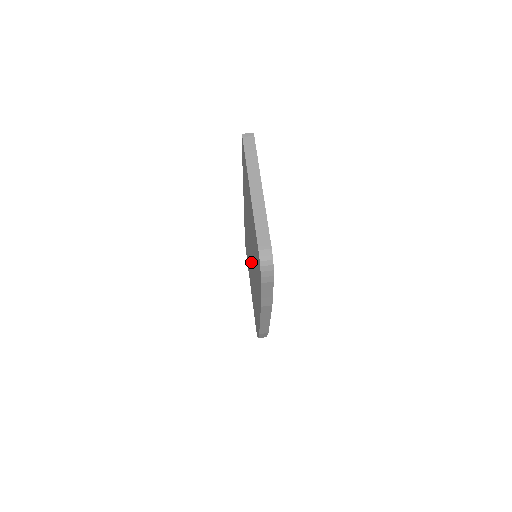
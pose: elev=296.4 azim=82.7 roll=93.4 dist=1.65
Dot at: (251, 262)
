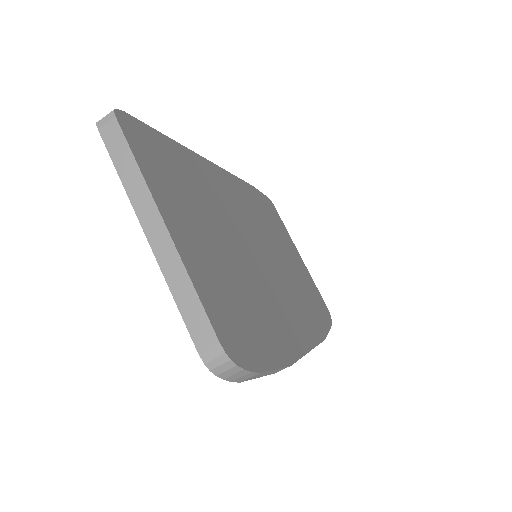
Dot at: occluded
